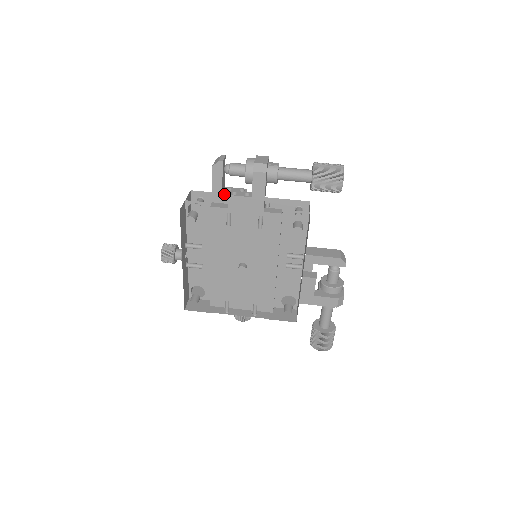
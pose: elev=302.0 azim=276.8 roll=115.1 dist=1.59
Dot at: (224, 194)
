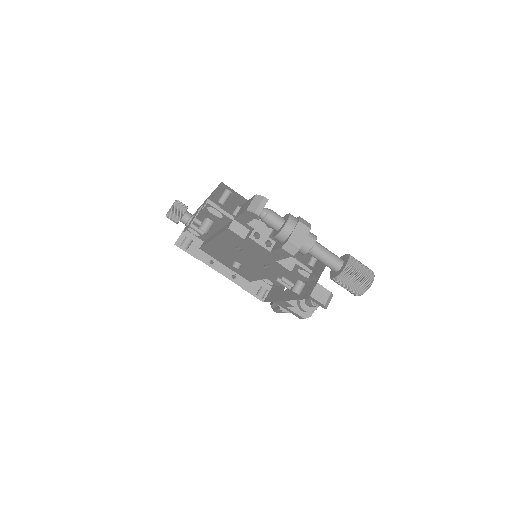
Dot at: (248, 225)
